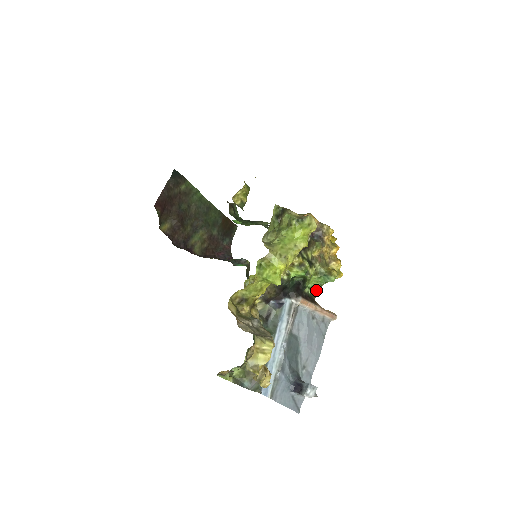
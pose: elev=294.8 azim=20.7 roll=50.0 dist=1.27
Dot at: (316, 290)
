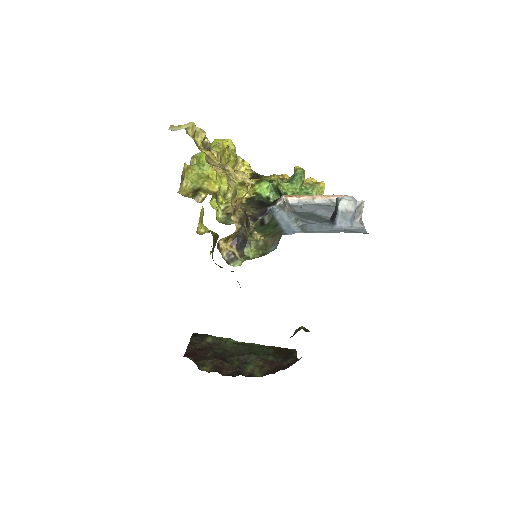
Dot at: occluded
